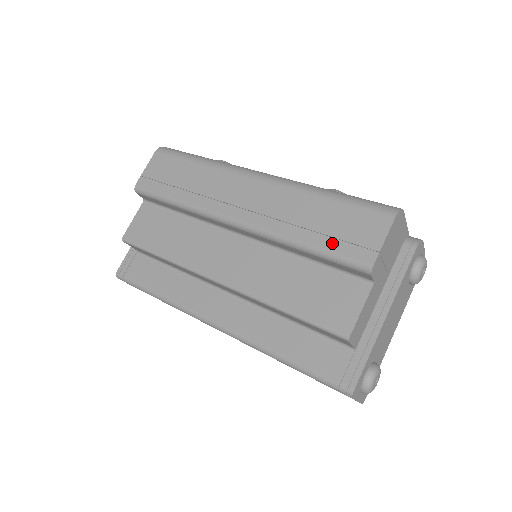
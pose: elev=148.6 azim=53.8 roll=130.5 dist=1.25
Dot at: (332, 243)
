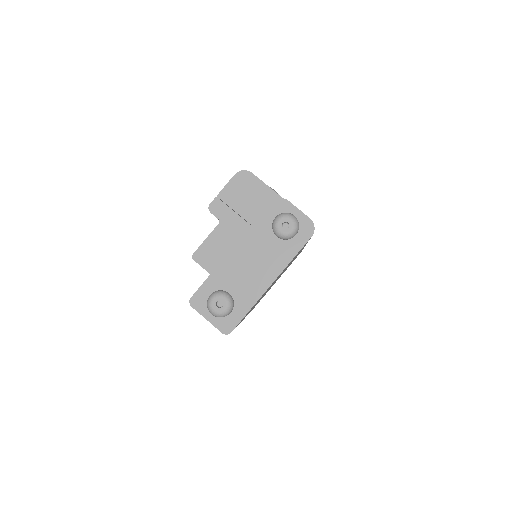
Dot at: occluded
